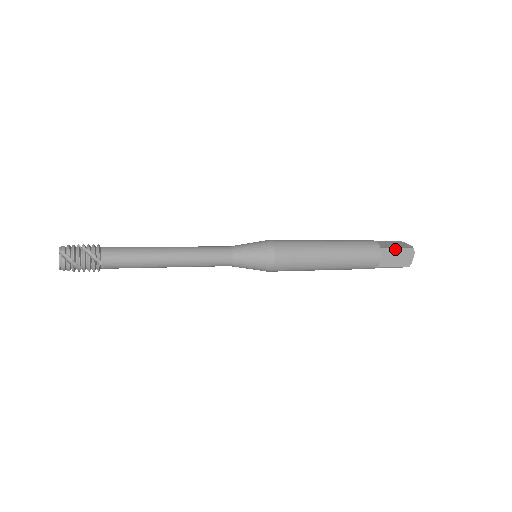
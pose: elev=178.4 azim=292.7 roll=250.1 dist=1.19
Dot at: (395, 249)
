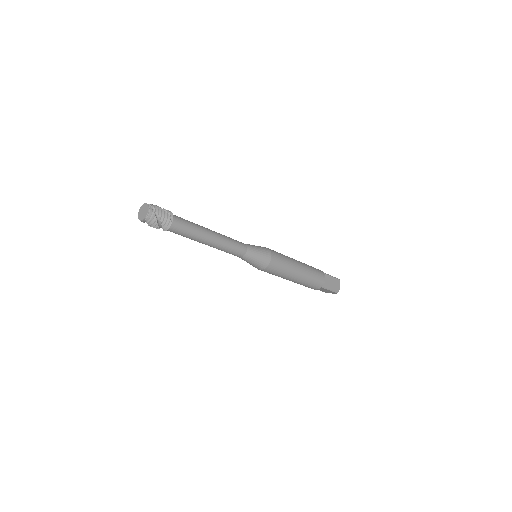
Dot at: (331, 276)
